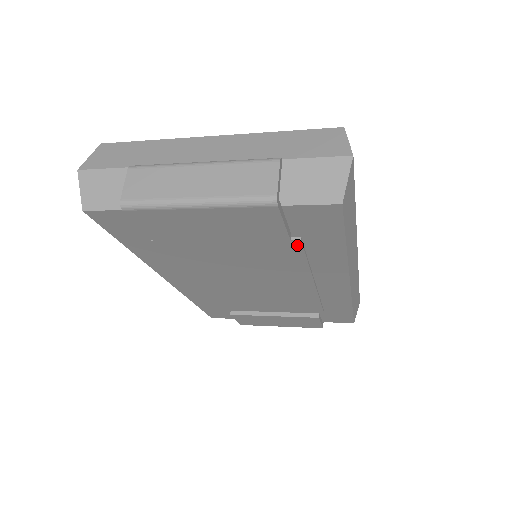
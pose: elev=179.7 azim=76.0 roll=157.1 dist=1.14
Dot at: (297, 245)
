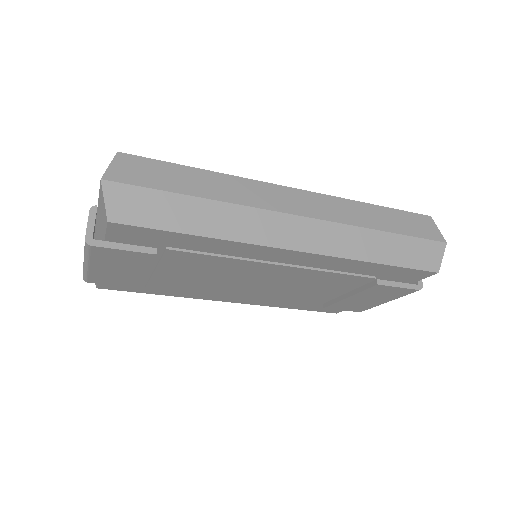
Dot at: (177, 252)
